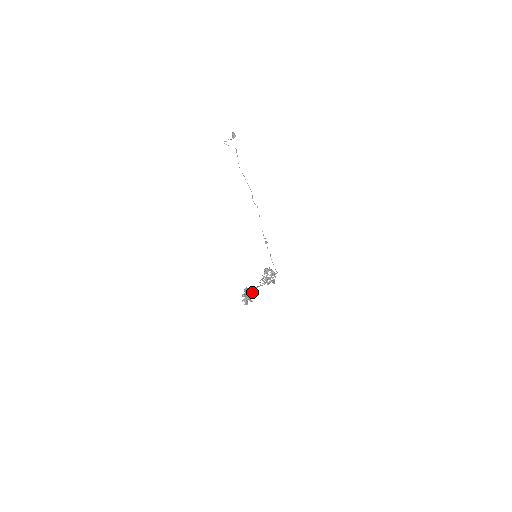
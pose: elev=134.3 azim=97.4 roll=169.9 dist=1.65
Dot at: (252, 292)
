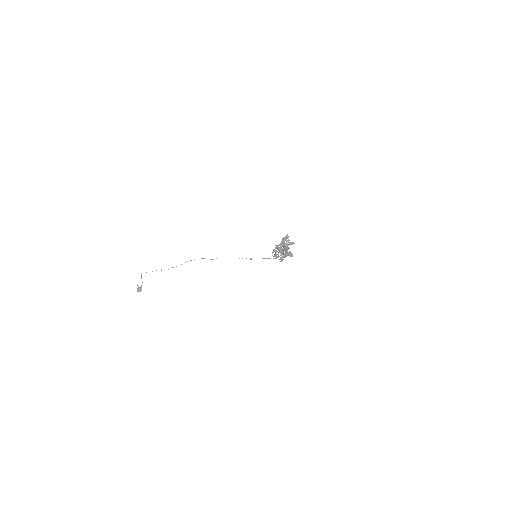
Dot at: (286, 236)
